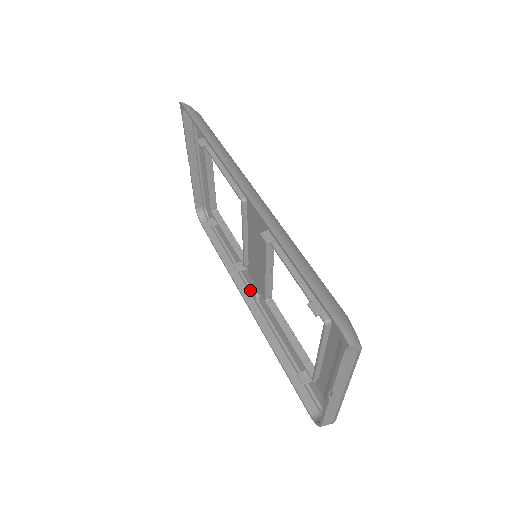
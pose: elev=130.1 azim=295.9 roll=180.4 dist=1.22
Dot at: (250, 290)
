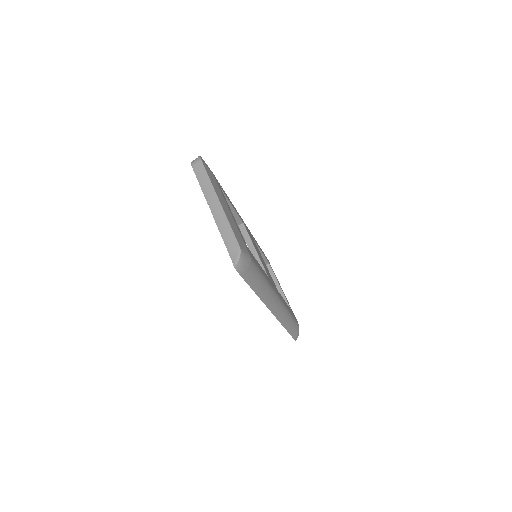
Dot at: occluded
